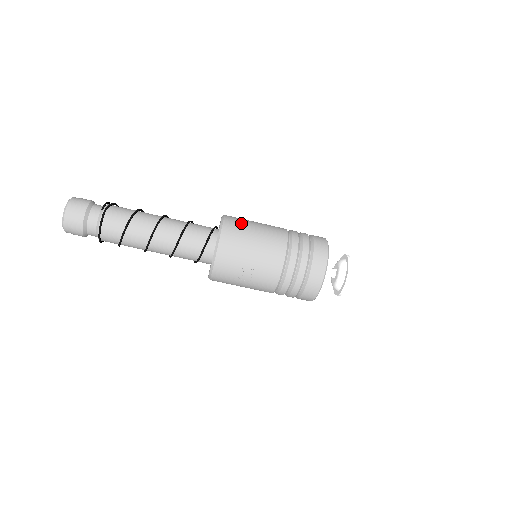
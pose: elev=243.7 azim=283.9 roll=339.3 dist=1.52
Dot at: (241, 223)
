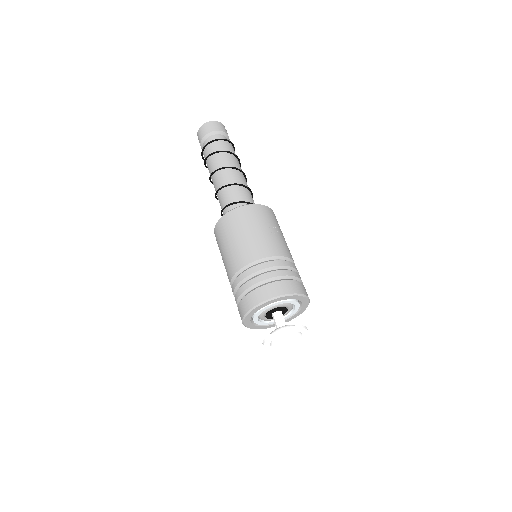
Dot at: occluded
